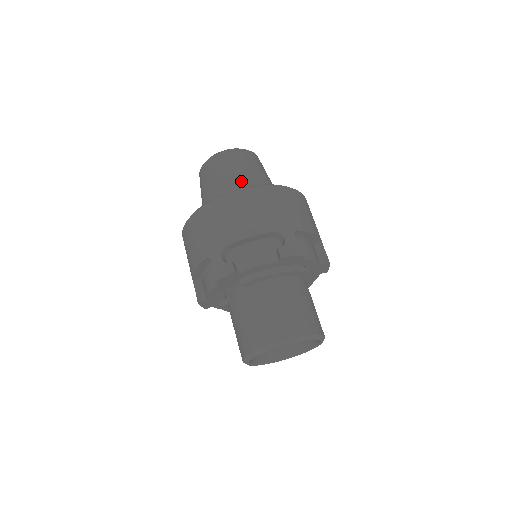
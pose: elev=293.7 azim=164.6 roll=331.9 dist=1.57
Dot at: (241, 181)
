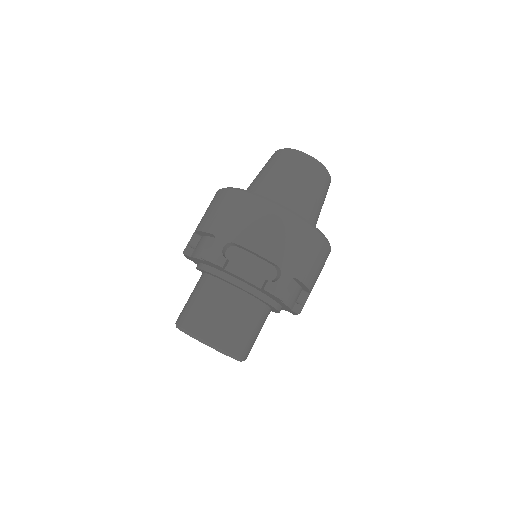
Dot at: (260, 182)
